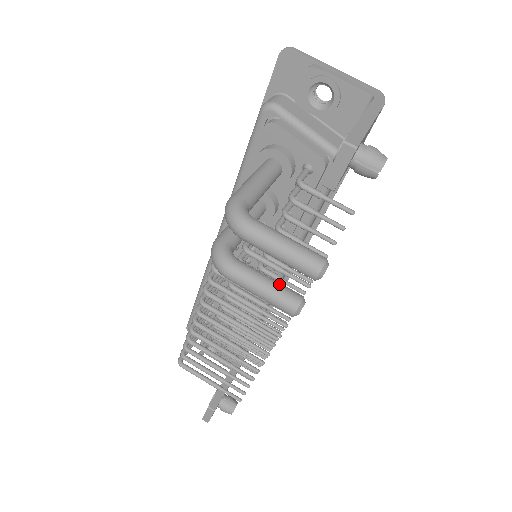
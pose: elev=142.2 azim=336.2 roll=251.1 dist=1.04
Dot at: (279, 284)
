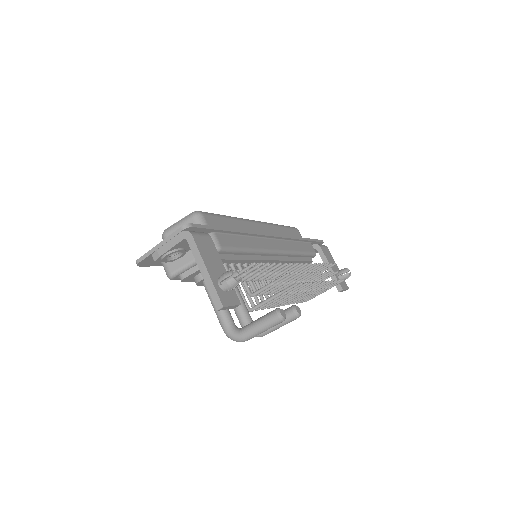
Dot at: occluded
